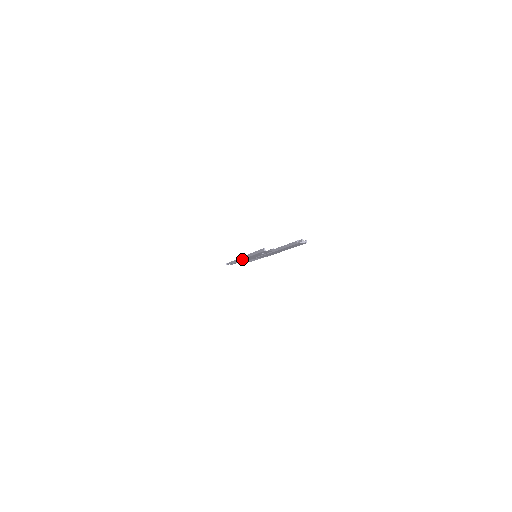
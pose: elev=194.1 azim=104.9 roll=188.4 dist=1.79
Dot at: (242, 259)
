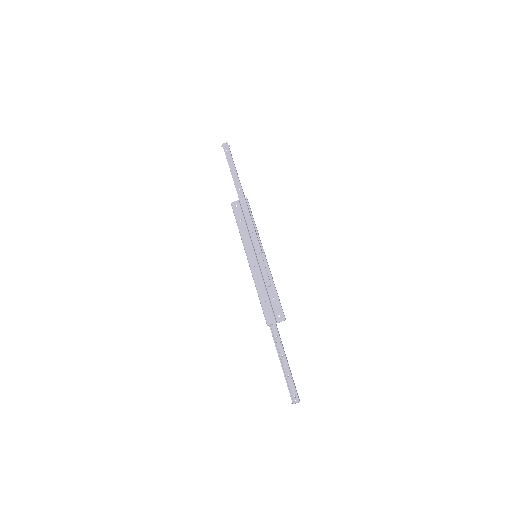
Dot at: (257, 291)
